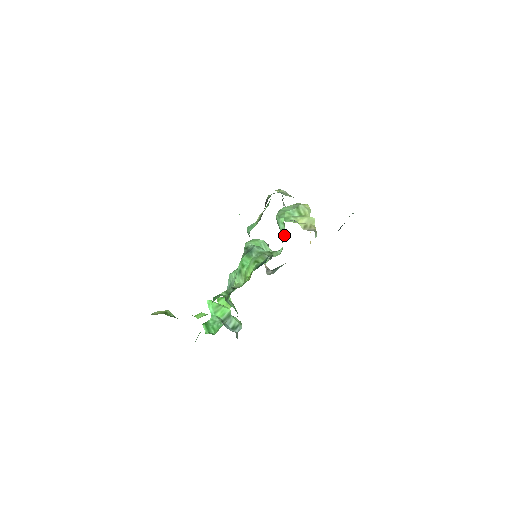
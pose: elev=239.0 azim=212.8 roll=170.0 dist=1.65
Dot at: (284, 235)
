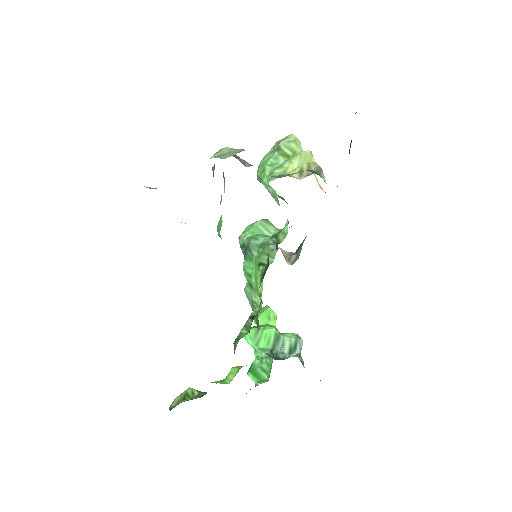
Dot at: (282, 198)
